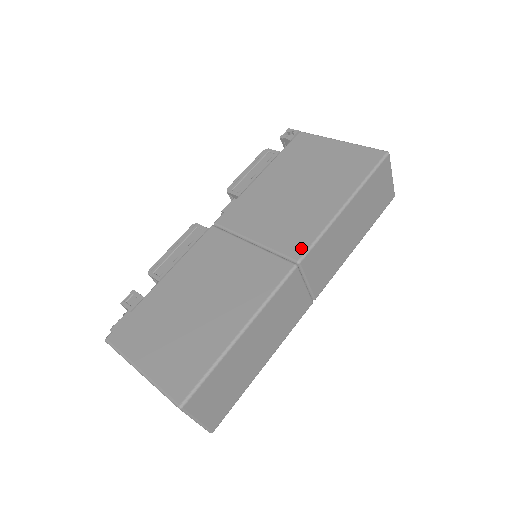
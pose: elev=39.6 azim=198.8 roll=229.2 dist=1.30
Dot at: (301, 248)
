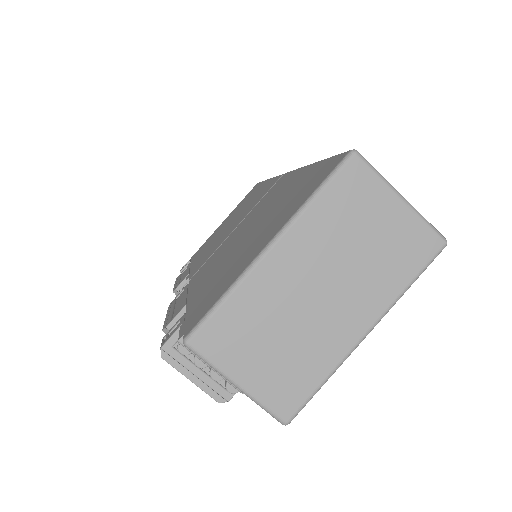
Dot at: (275, 180)
